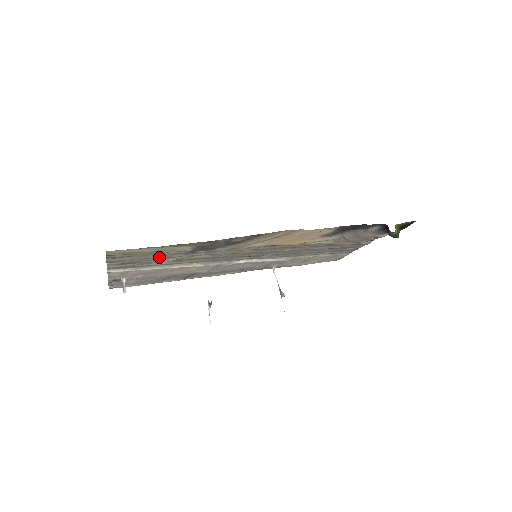
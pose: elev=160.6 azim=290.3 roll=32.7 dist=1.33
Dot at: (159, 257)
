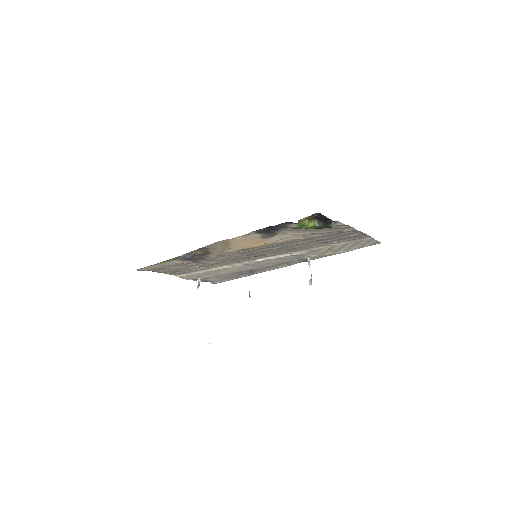
Dot at: (184, 267)
